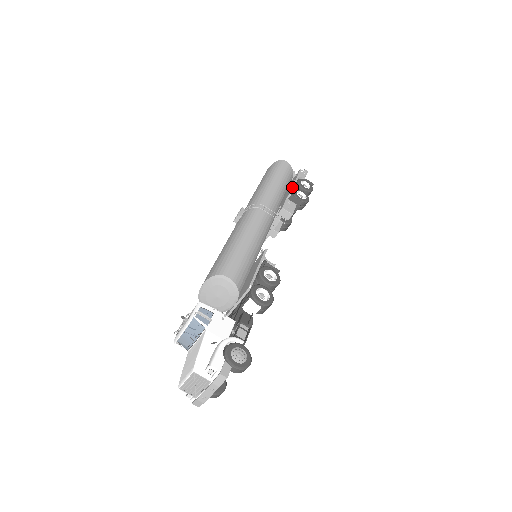
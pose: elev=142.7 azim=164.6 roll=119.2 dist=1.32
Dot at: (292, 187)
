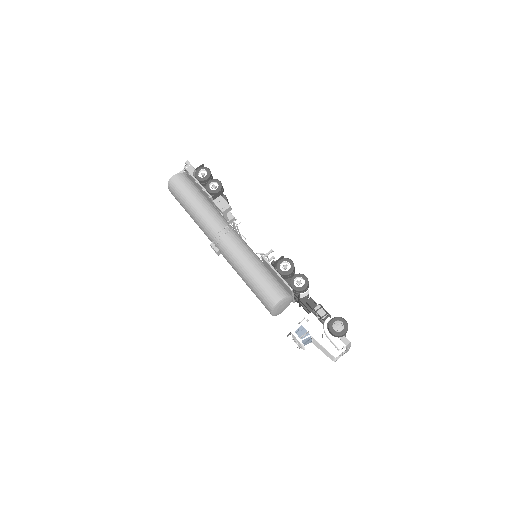
Dot at: (204, 190)
